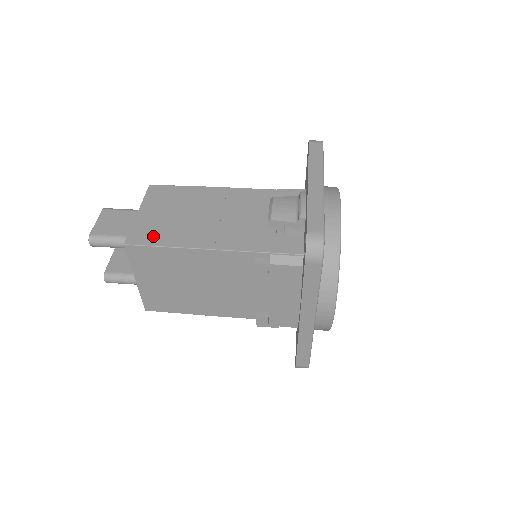
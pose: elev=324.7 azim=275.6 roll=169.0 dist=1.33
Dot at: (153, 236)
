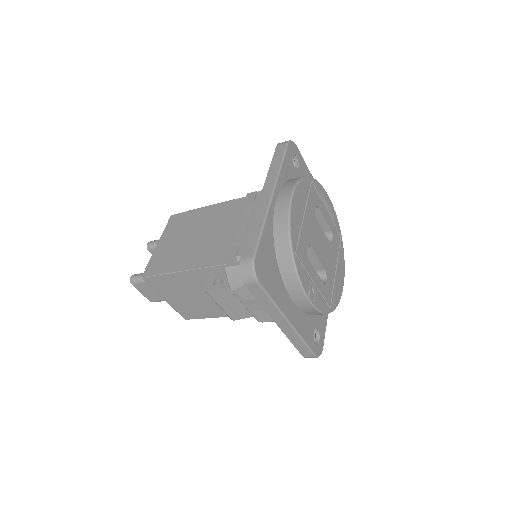
Dot at: occluded
